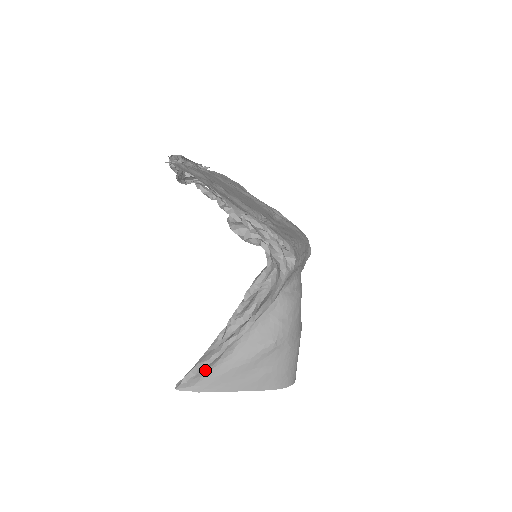
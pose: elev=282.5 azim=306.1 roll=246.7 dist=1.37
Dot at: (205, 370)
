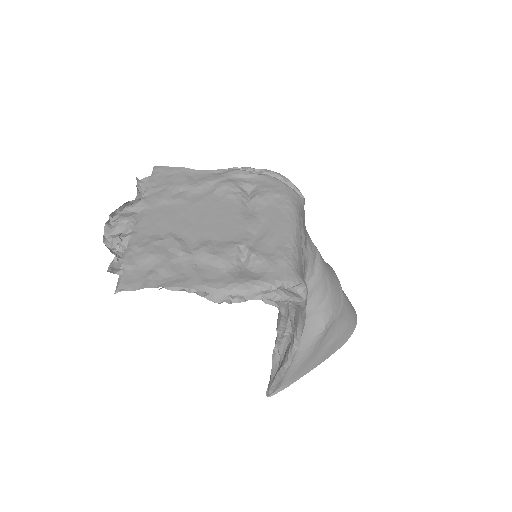
Dot at: occluded
